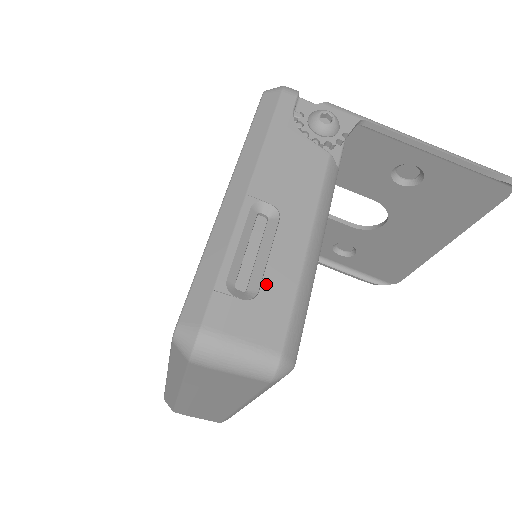
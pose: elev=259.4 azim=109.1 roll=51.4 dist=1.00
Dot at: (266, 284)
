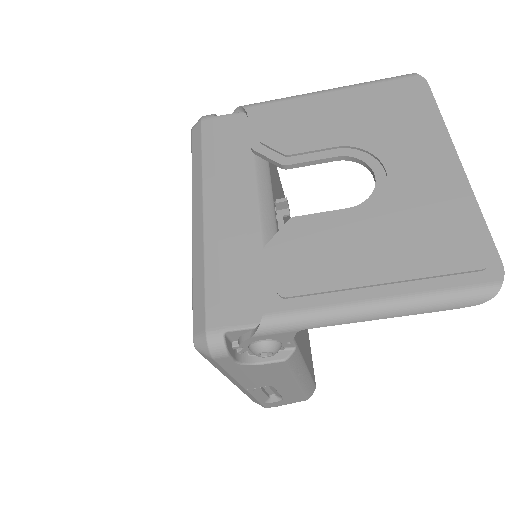
Dot at: (285, 397)
